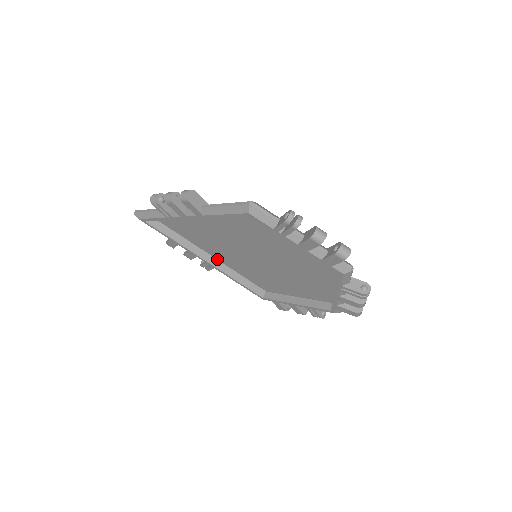
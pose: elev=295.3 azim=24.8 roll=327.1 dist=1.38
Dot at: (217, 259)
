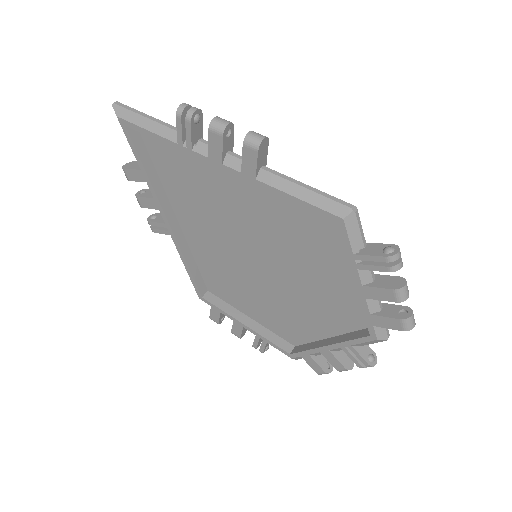
Dot at: (180, 226)
